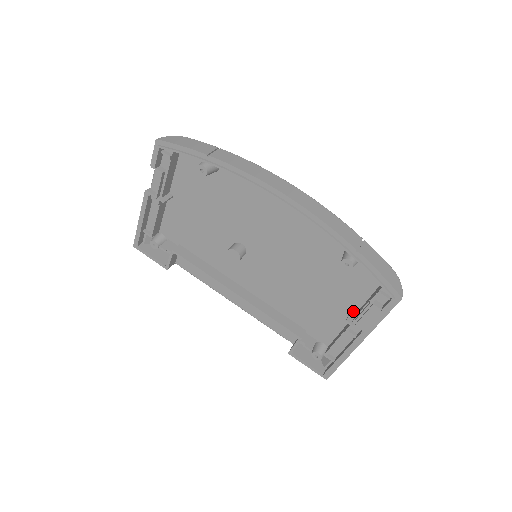
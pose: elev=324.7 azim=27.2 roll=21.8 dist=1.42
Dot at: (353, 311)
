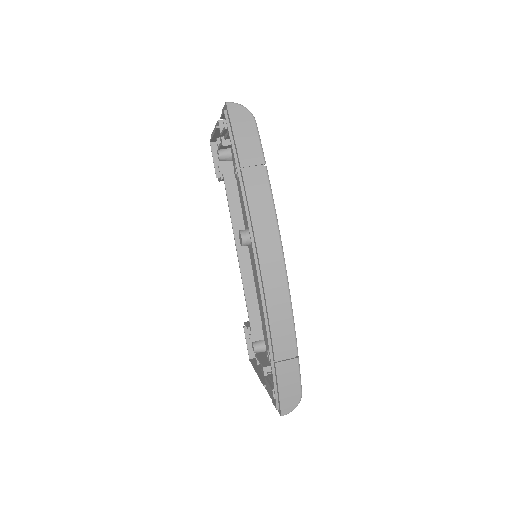
Dot at: occluded
